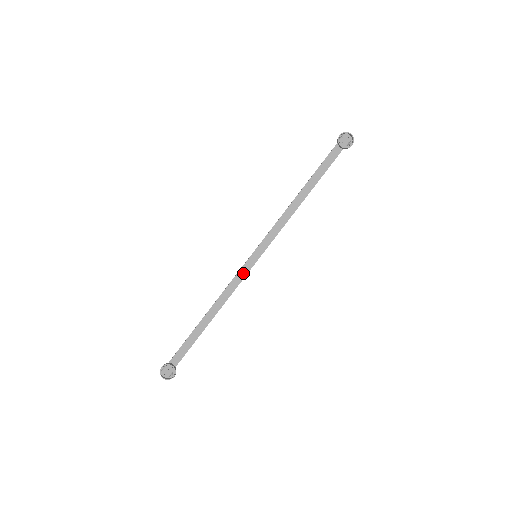
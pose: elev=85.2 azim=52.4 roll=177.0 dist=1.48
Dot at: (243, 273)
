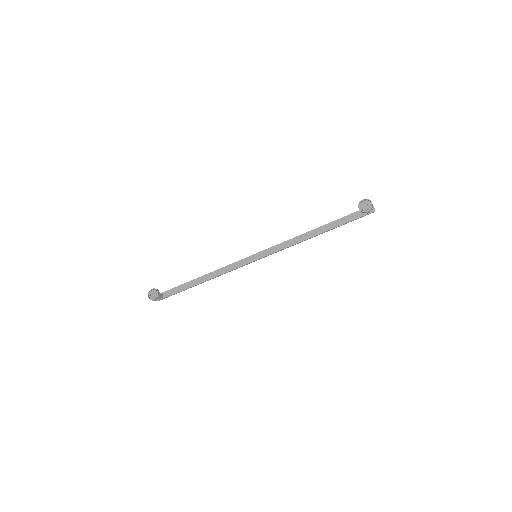
Dot at: (241, 263)
